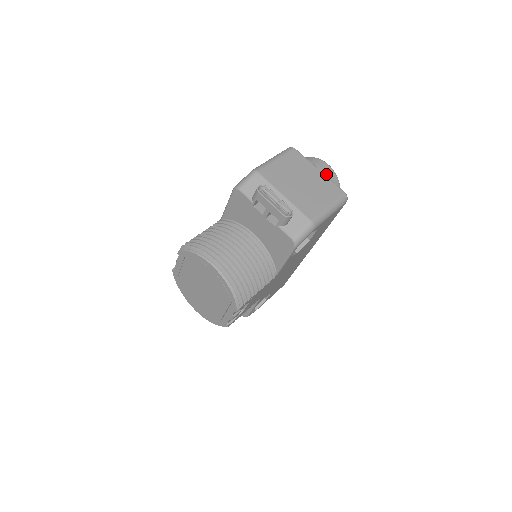
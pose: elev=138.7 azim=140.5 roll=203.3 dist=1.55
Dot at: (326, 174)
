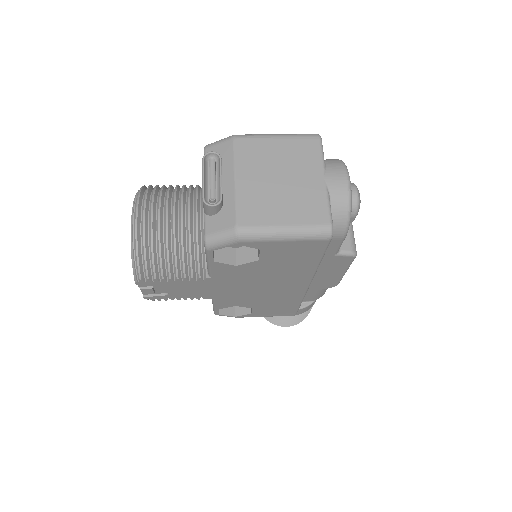
Dot at: (331, 189)
